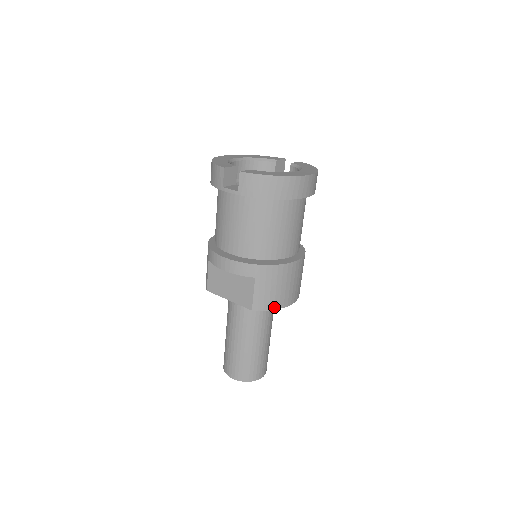
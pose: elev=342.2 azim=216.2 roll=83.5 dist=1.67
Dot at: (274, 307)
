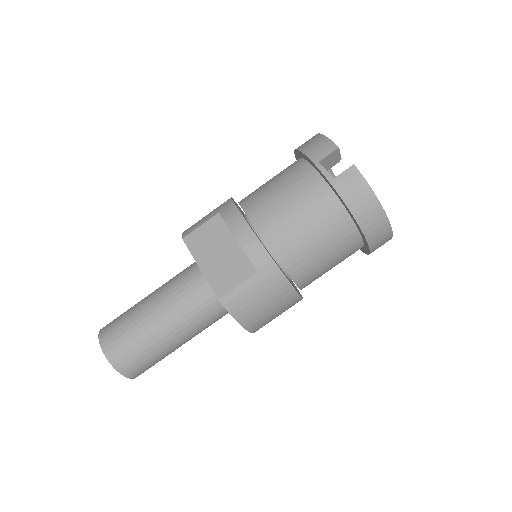
Dot at: (239, 318)
